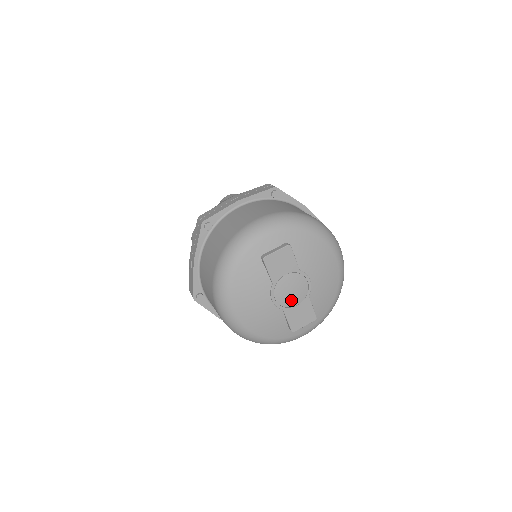
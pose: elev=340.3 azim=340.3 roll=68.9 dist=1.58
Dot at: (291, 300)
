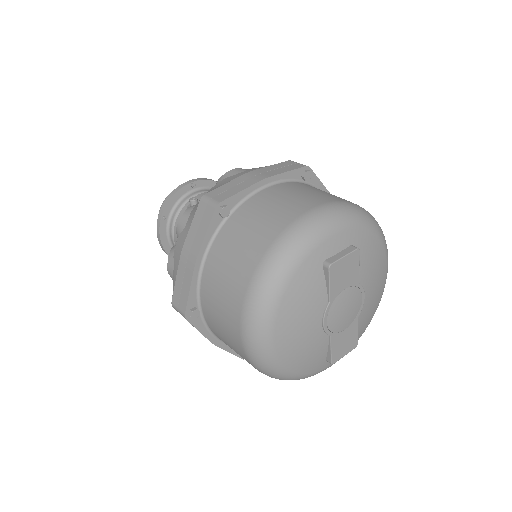
Dot at: (342, 323)
